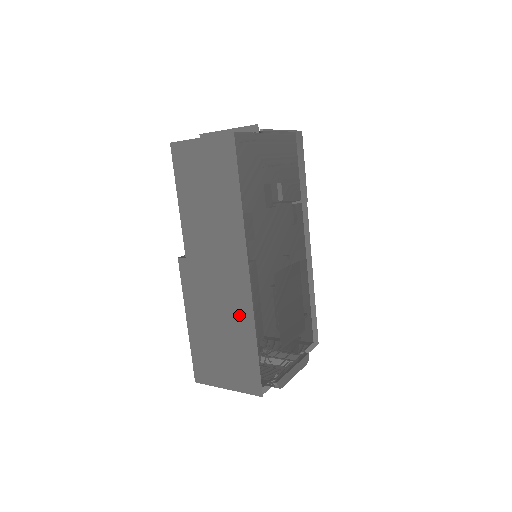
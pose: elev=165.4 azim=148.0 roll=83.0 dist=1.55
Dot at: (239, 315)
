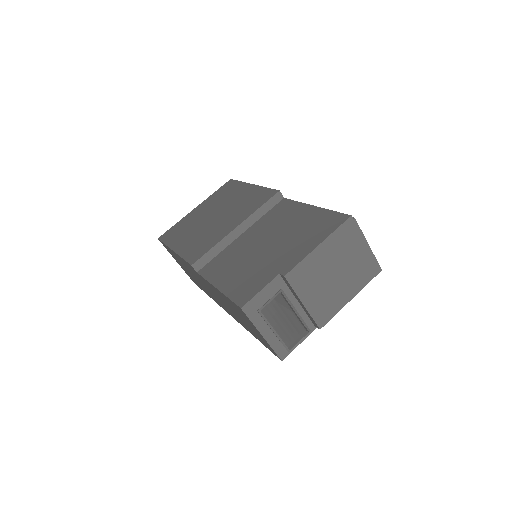
Dot at: (208, 293)
